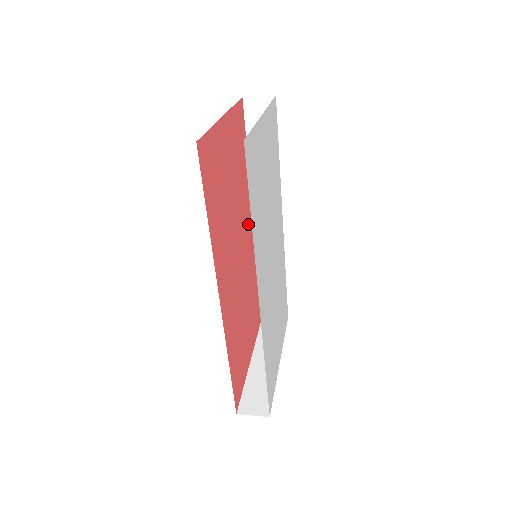
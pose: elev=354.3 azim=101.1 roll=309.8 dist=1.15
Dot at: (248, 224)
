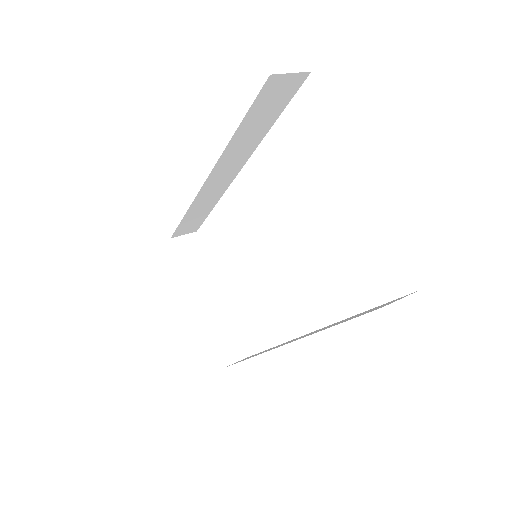
Dot at: occluded
